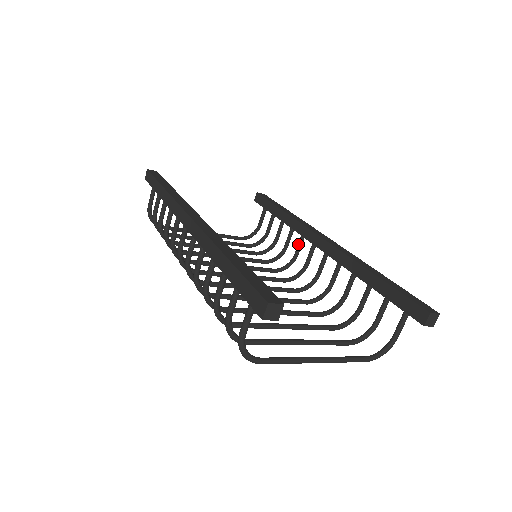
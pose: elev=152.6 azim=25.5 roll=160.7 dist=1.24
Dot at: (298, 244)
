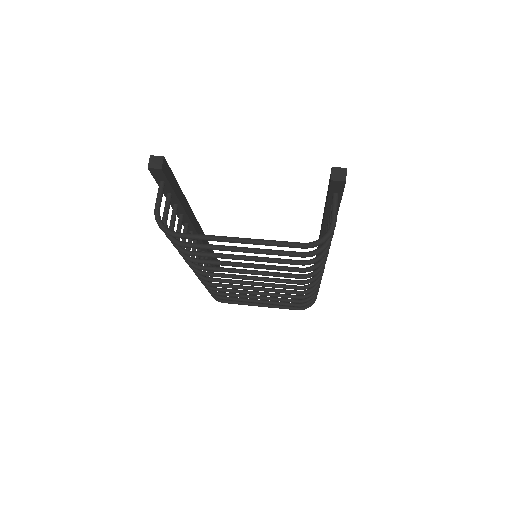
Dot at: occluded
